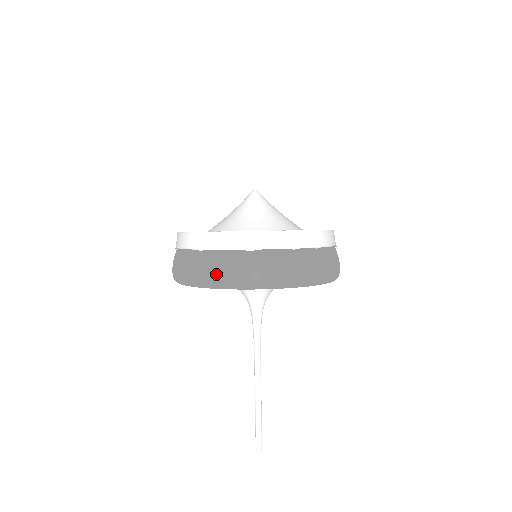
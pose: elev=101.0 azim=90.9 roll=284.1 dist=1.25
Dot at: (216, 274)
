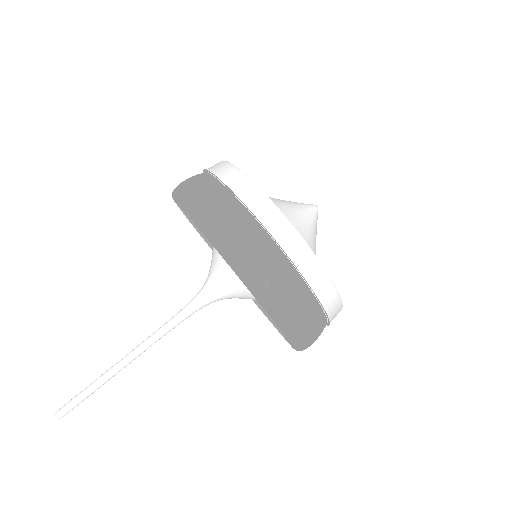
Dot at: (235, 239)
